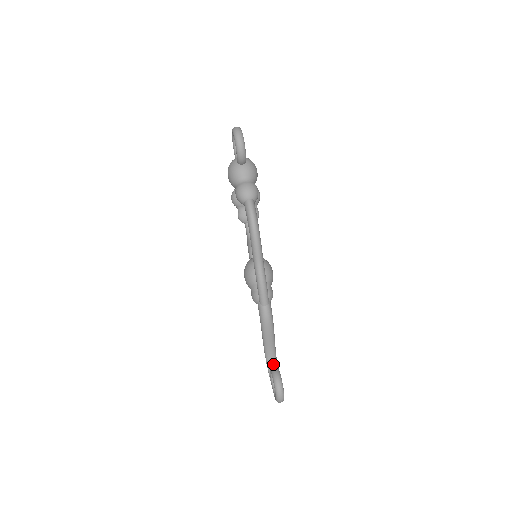
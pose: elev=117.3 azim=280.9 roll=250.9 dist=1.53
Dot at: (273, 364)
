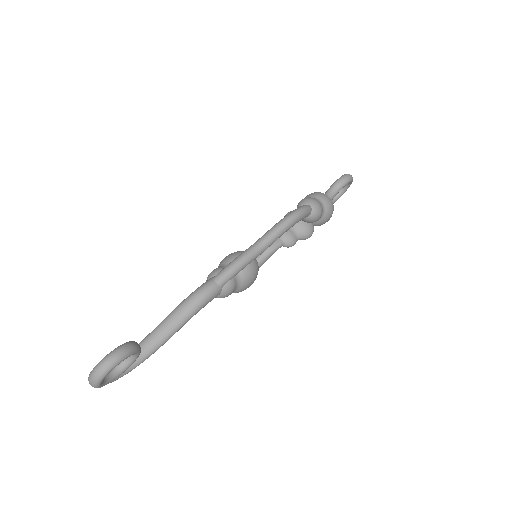
Dot at: occluded
